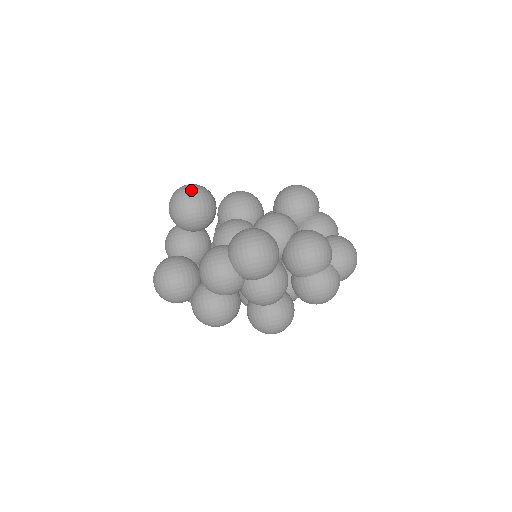
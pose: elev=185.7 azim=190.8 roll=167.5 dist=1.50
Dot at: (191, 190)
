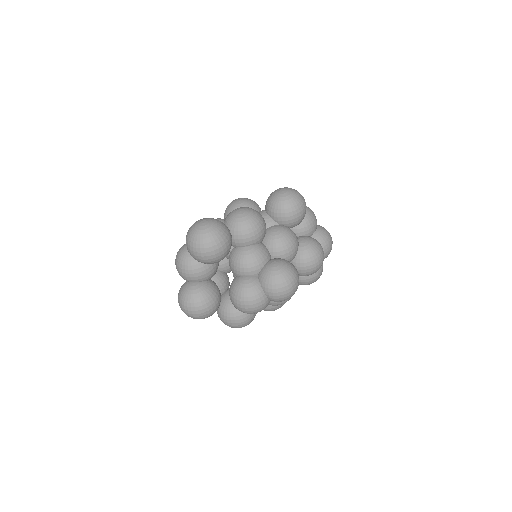
Dot at: (218, 238)
